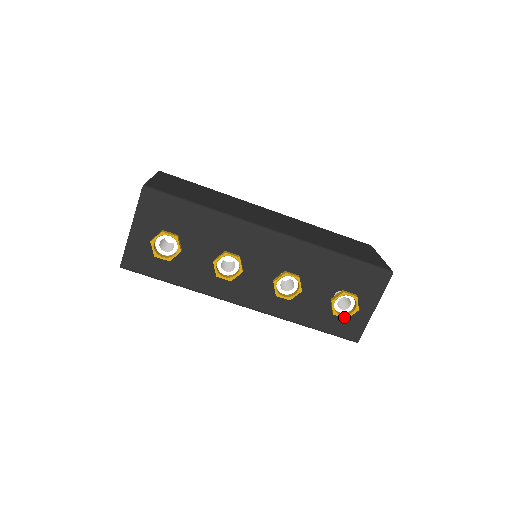
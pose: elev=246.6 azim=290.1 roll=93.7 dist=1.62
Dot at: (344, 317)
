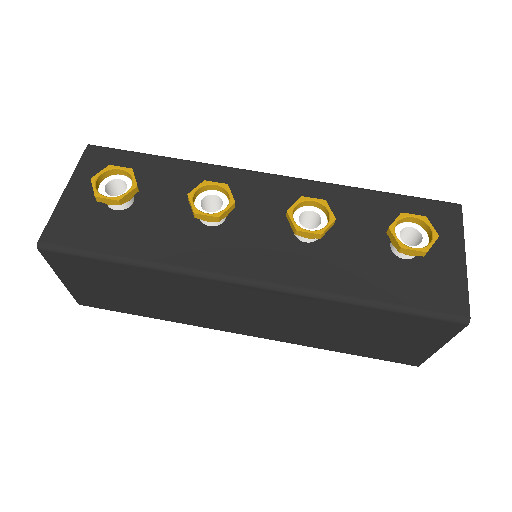
Dot at: (421, 250)
